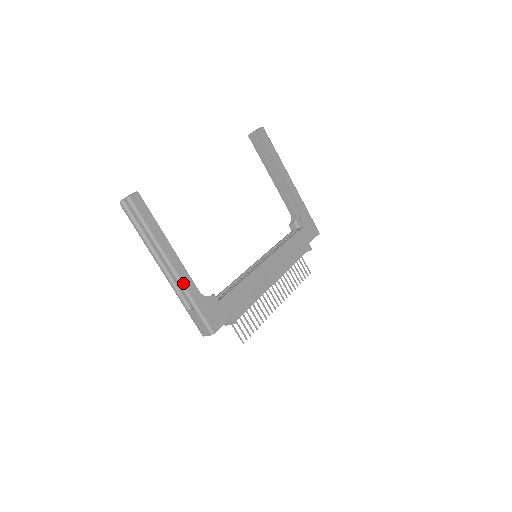
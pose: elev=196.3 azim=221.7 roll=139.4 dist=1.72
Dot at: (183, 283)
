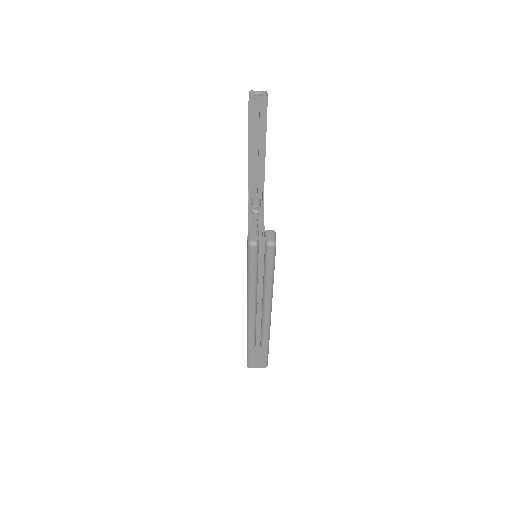
Dot at: occluded
